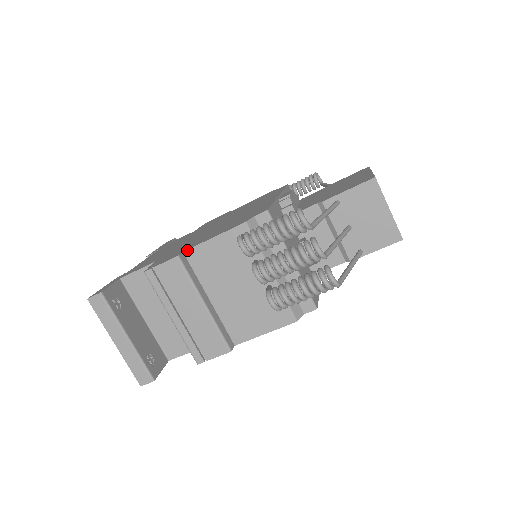
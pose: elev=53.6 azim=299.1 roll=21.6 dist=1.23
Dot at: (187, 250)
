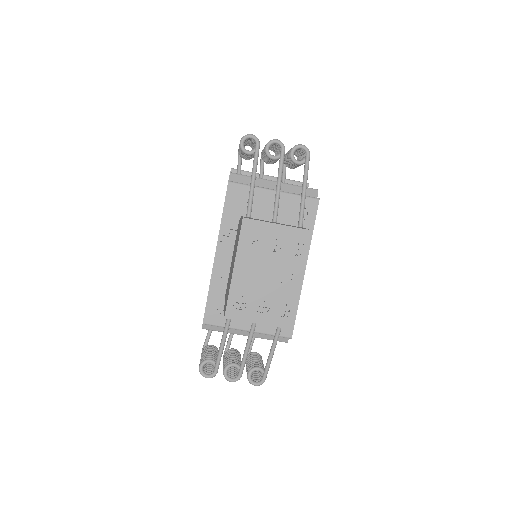
Dot at: occluded
